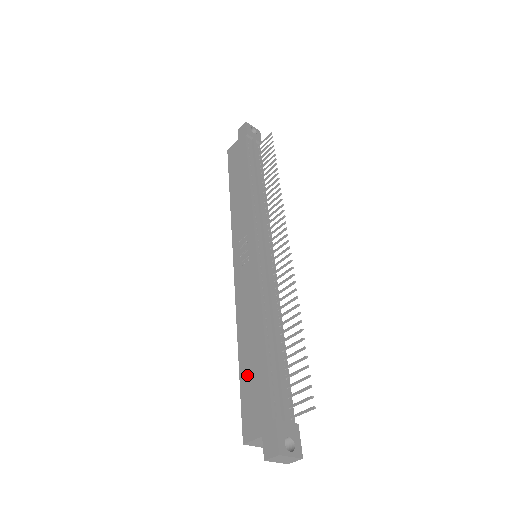
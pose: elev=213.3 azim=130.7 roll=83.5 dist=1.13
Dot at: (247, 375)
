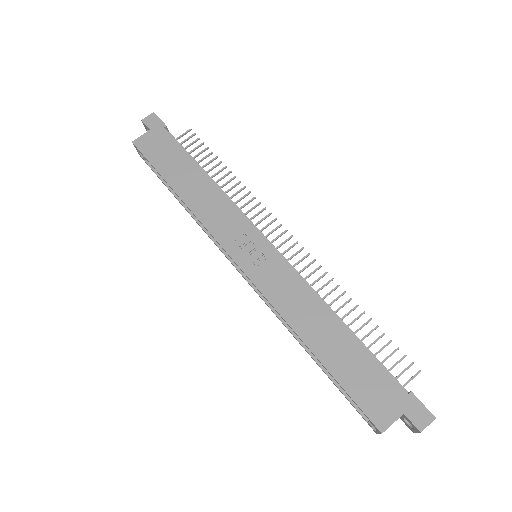
Dot at: (344, 369)
